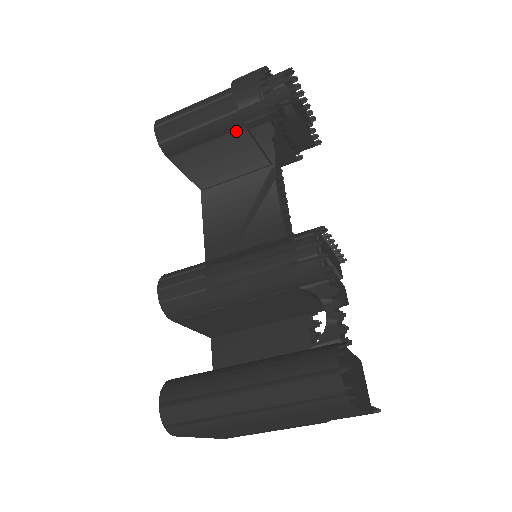
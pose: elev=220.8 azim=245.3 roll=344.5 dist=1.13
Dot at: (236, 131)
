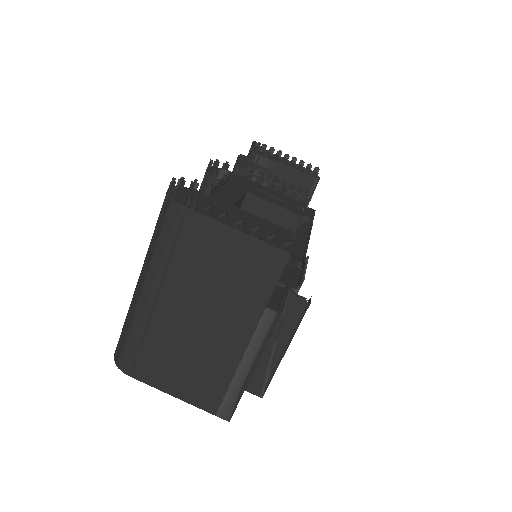
Dot at: occluded
